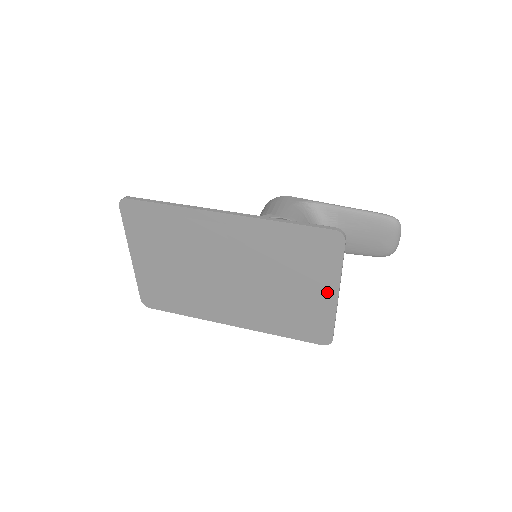
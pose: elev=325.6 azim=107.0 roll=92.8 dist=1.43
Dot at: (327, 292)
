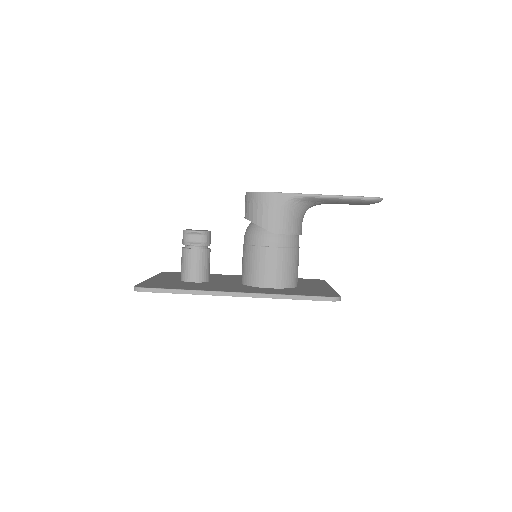
Dot at: occluded
